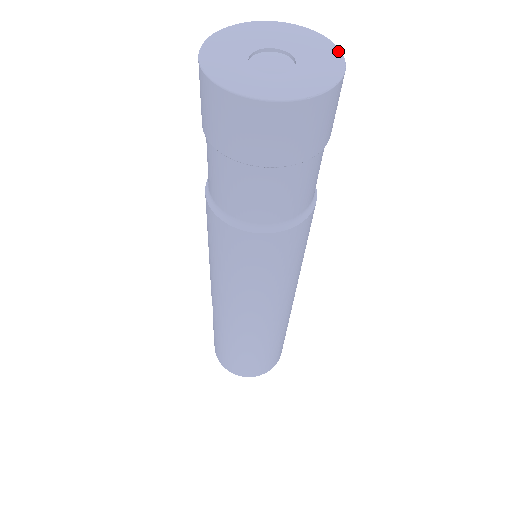
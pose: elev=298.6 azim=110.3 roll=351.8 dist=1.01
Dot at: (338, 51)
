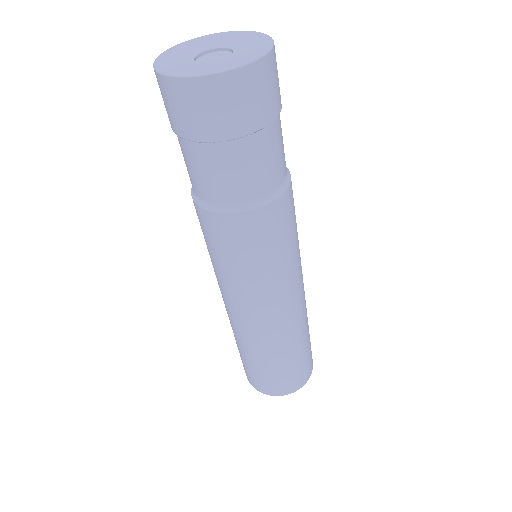
Dot at: (267, 37)
